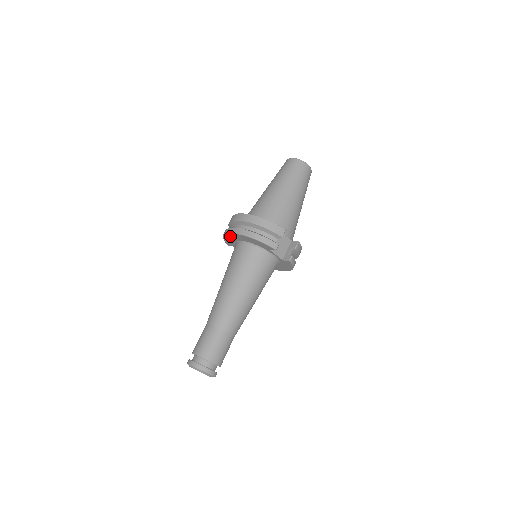
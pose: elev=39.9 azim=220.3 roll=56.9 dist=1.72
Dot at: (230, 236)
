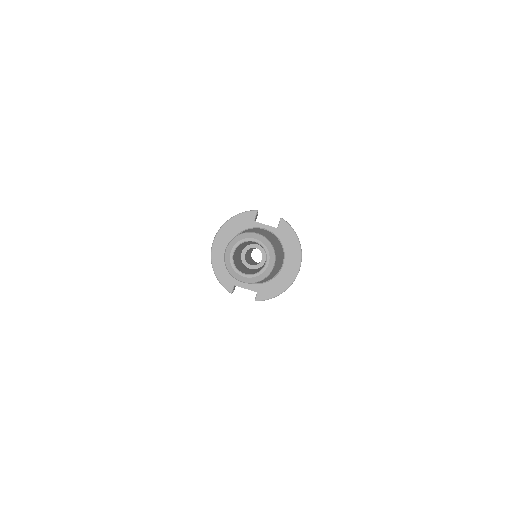
Dot at: (217, 255)
